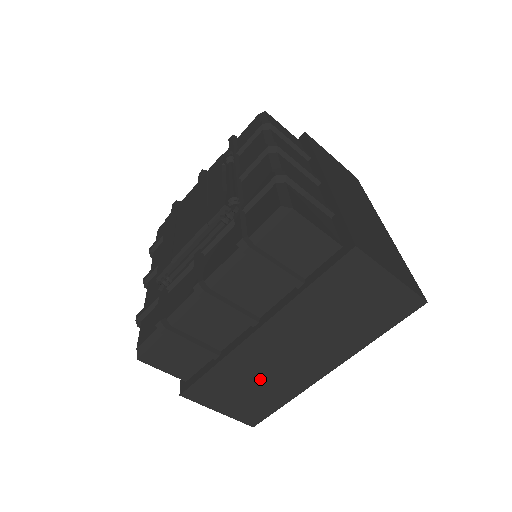
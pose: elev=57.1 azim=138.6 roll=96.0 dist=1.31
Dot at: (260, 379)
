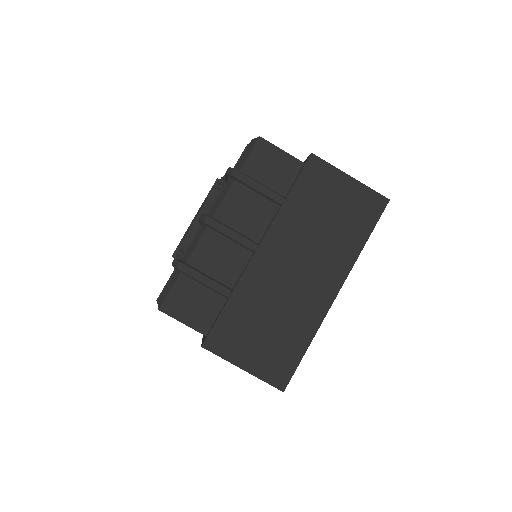
Dot at: (274, 313)
